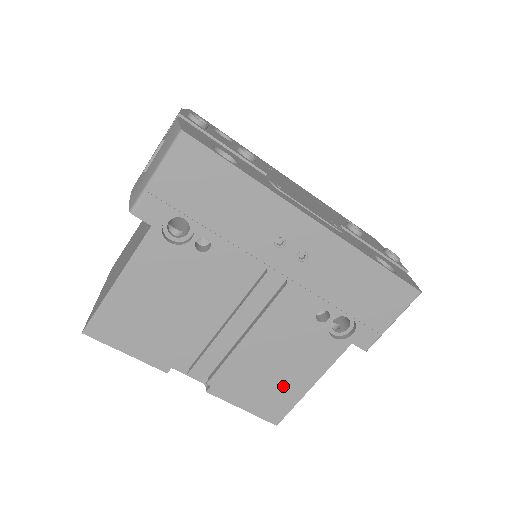
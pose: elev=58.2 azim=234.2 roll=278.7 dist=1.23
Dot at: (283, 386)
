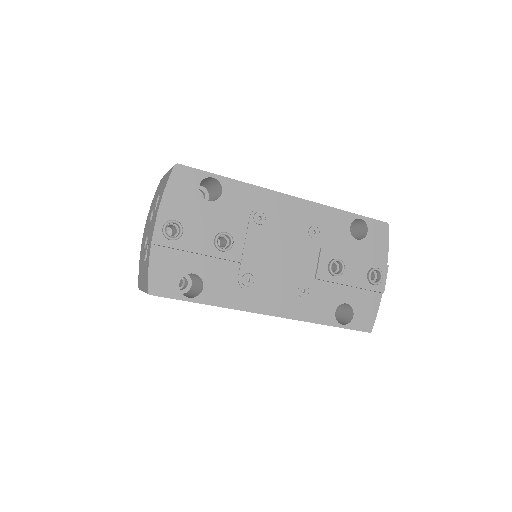
Dot at: occluded
